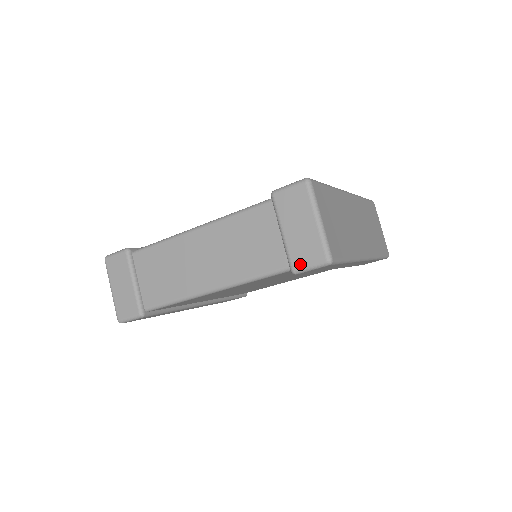
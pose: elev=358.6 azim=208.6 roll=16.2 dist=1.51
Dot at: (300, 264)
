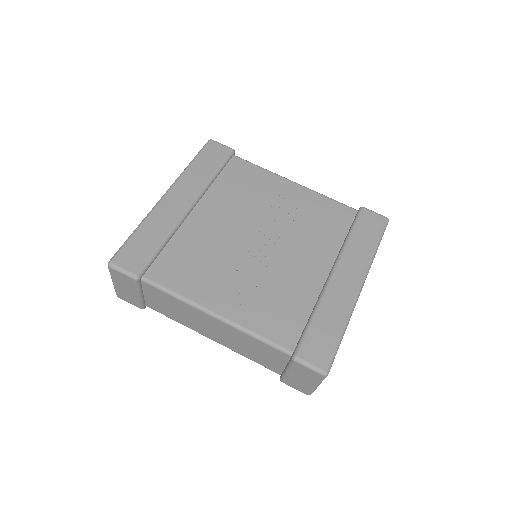
Dot at: (289, 384)
